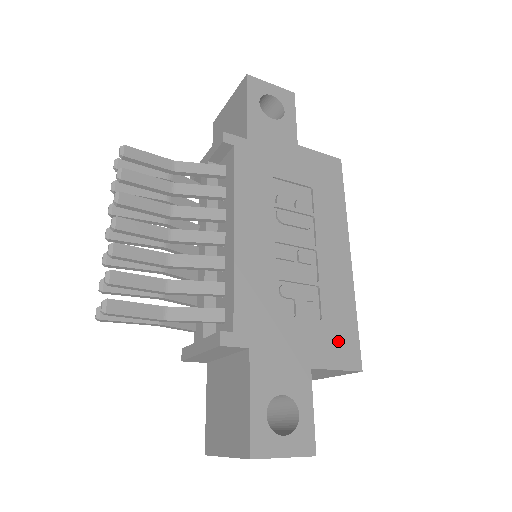
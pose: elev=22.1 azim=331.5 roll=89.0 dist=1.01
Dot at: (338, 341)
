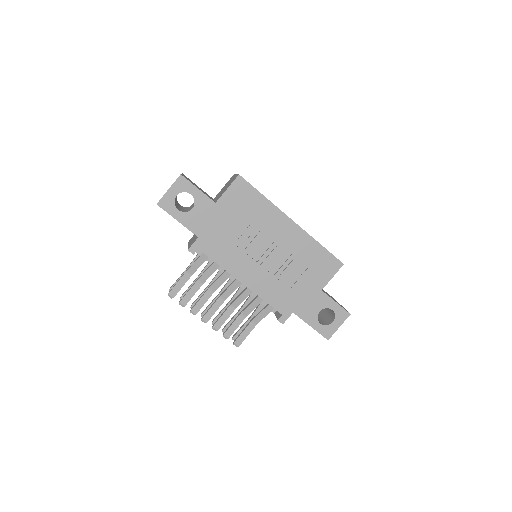
Dot at: (323, 266)
